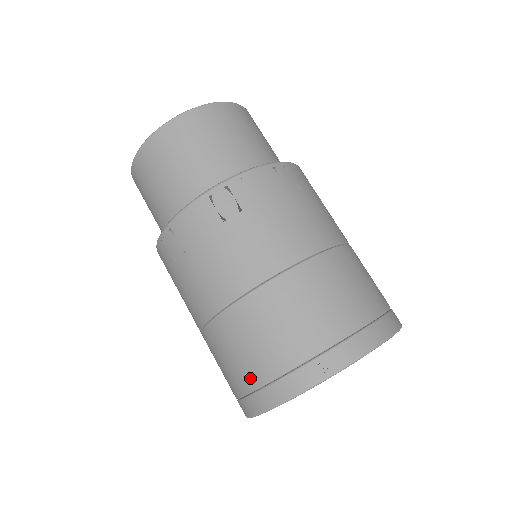
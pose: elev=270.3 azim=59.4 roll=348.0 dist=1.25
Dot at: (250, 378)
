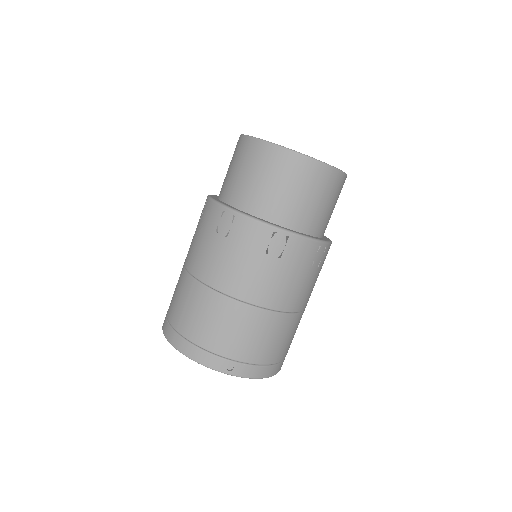
Dot at: (190, 332)
